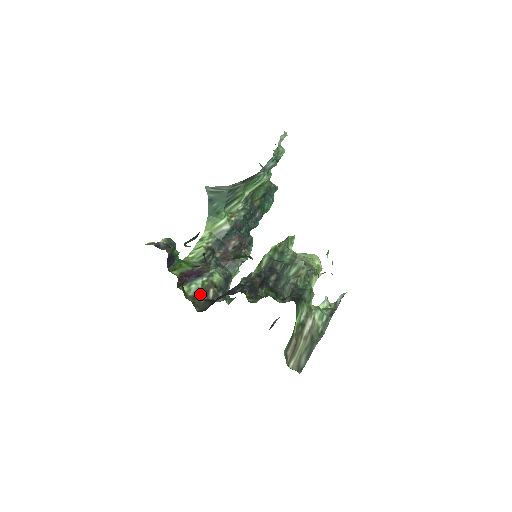
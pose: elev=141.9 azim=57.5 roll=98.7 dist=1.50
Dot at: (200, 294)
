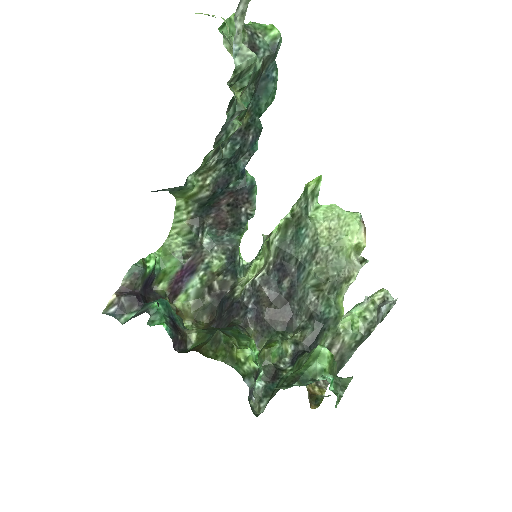
Dot at: (203, 293)
